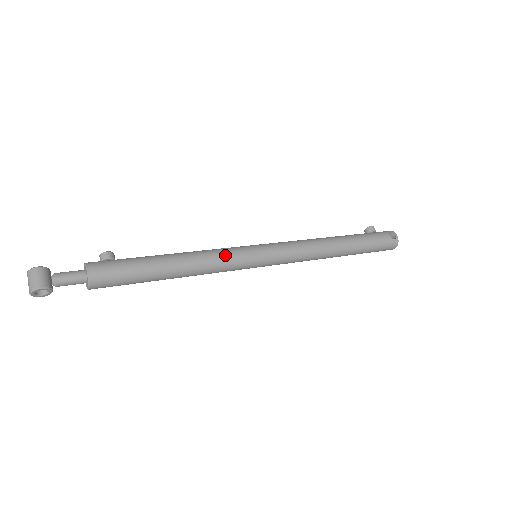
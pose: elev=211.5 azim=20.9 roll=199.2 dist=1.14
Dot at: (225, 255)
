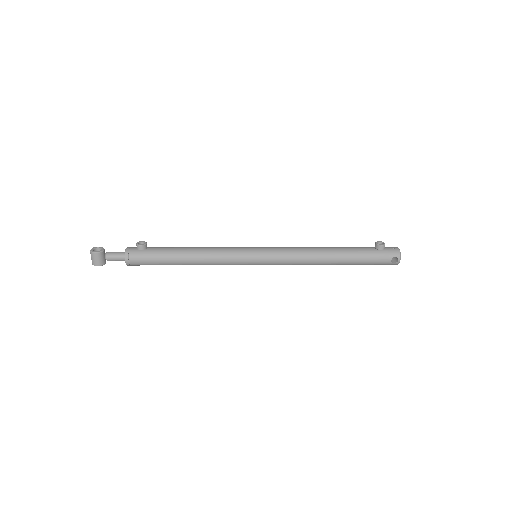
Dot at: (226, 261)
